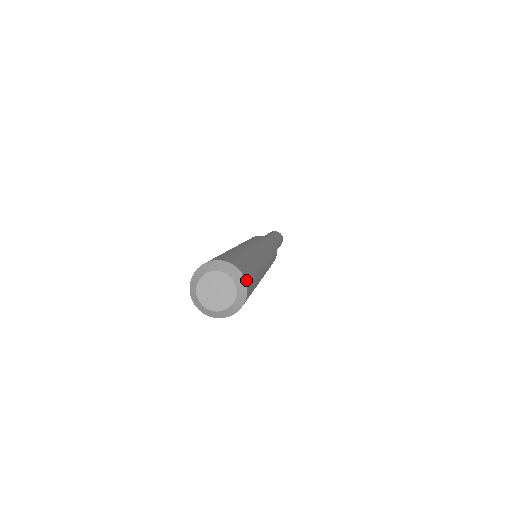
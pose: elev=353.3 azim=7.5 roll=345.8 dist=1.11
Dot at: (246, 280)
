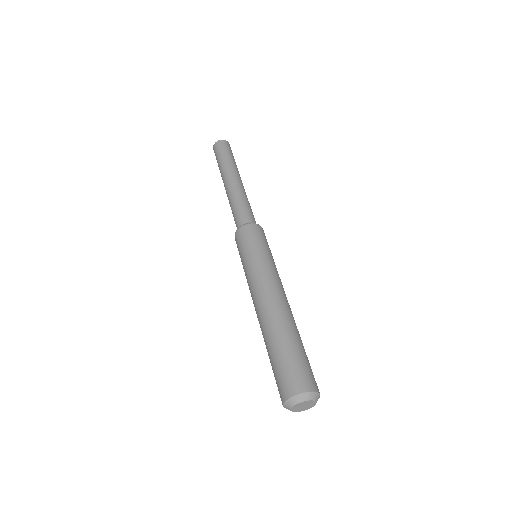
Dot at: (318, 391)
